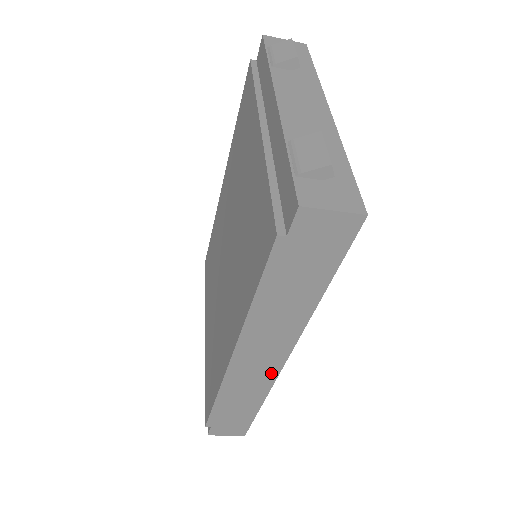
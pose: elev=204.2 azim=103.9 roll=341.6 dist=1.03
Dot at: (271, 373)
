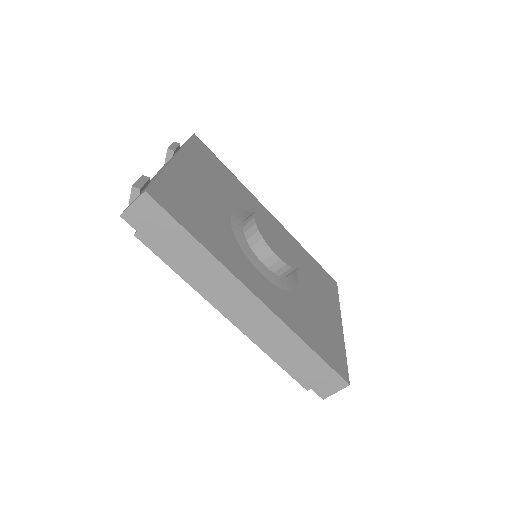
Dot at: (267, 314)
